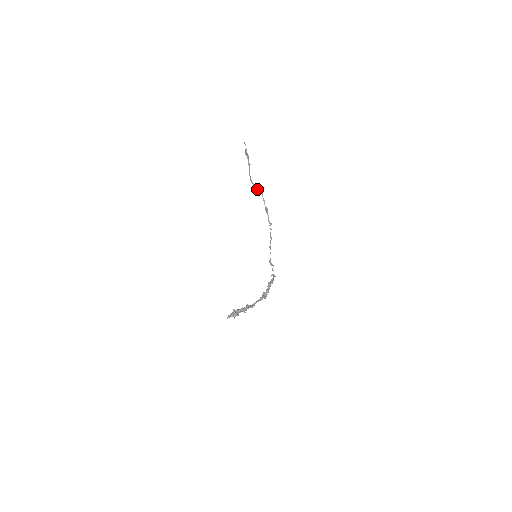
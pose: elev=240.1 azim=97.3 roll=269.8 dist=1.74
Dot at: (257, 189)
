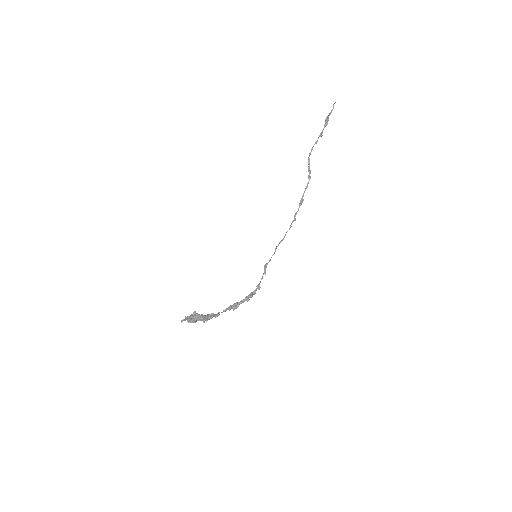
Dot at: (309, 170)
